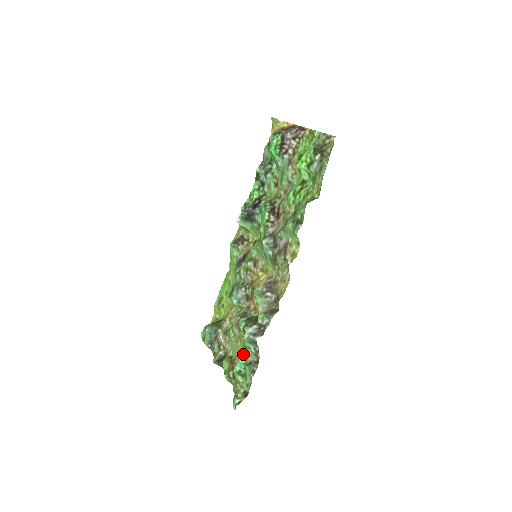
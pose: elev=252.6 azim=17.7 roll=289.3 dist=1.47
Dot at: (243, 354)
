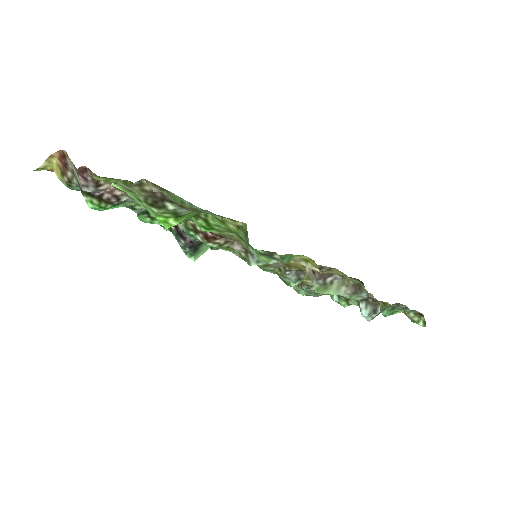
Dot at: occluded
